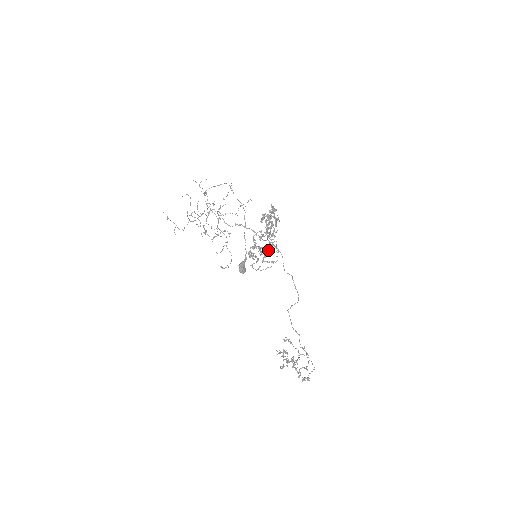
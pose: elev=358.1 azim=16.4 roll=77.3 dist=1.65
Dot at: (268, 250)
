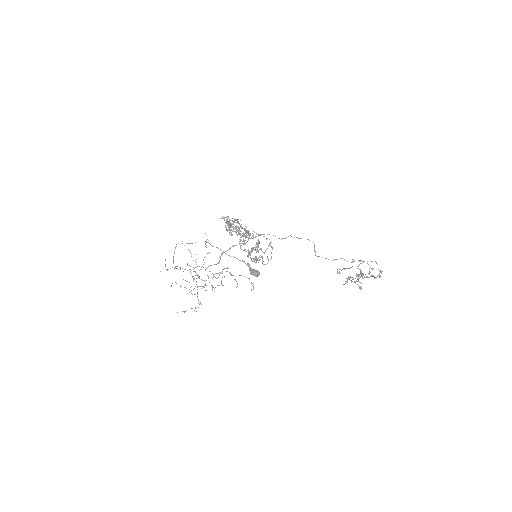
Dot at: occluded
